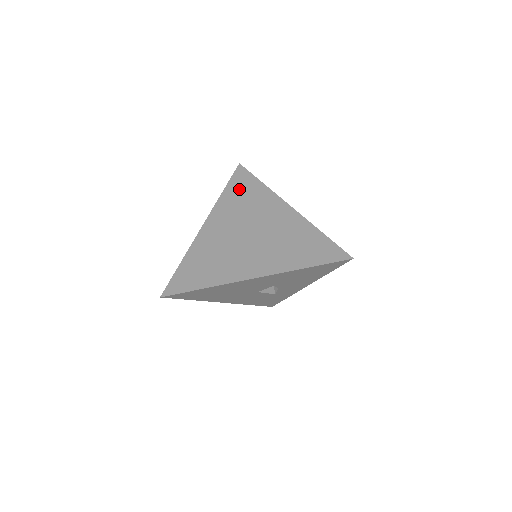
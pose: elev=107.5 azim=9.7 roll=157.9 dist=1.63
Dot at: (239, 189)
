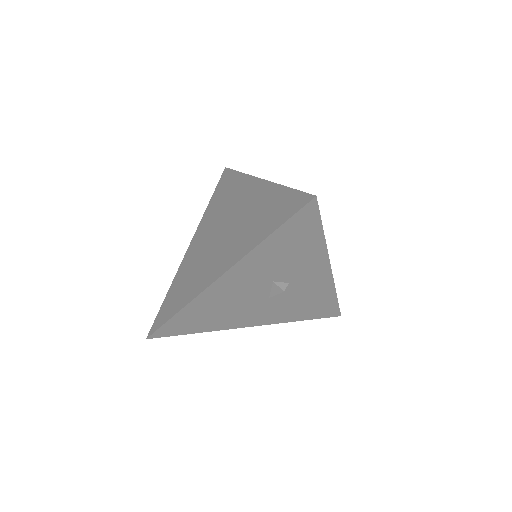
Dot at: (221, 192)
